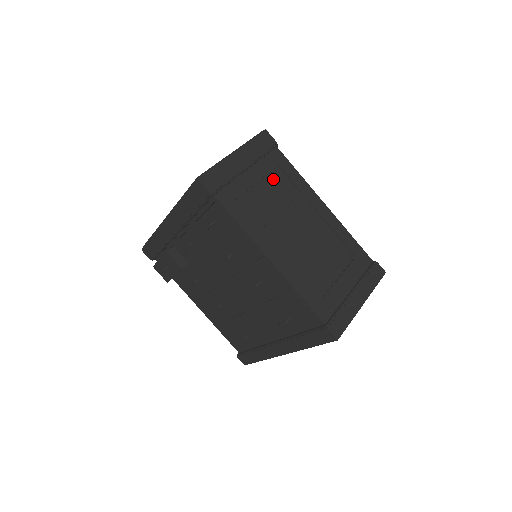
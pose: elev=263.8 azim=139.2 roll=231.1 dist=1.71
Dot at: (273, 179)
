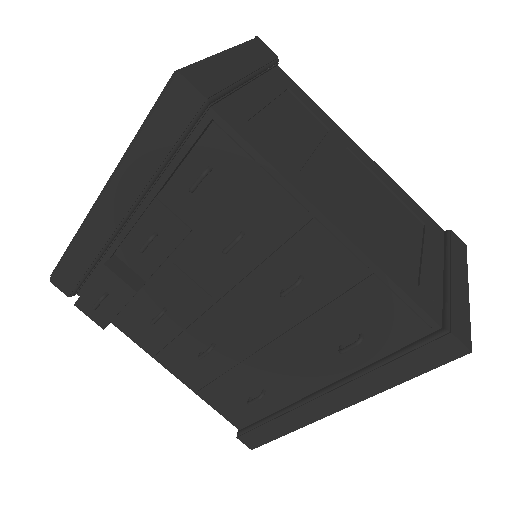
Dot at: (287, 105)
